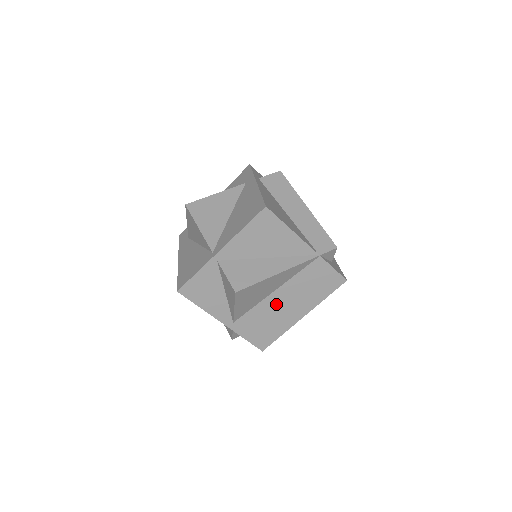
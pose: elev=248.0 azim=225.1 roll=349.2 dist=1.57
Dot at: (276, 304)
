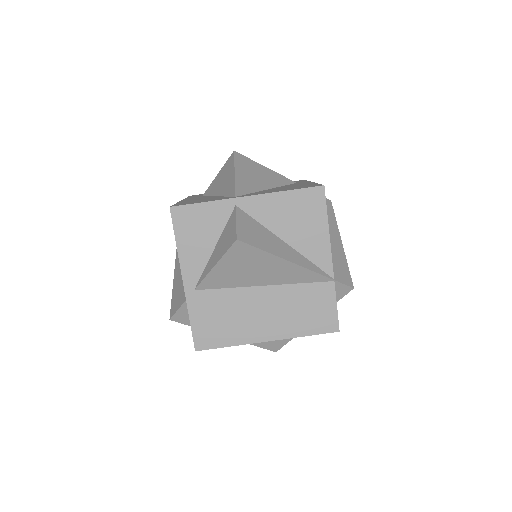
Dot at: (253, 303)
